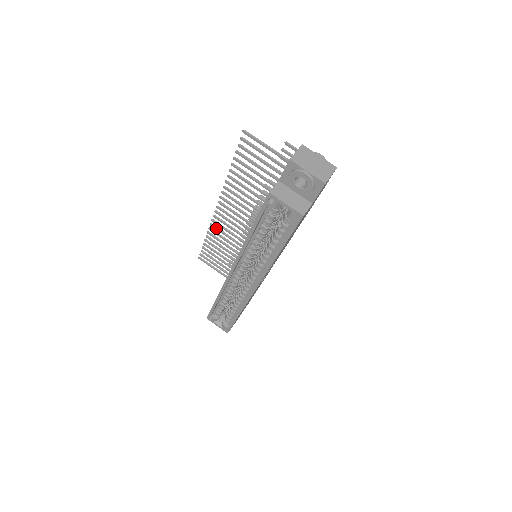
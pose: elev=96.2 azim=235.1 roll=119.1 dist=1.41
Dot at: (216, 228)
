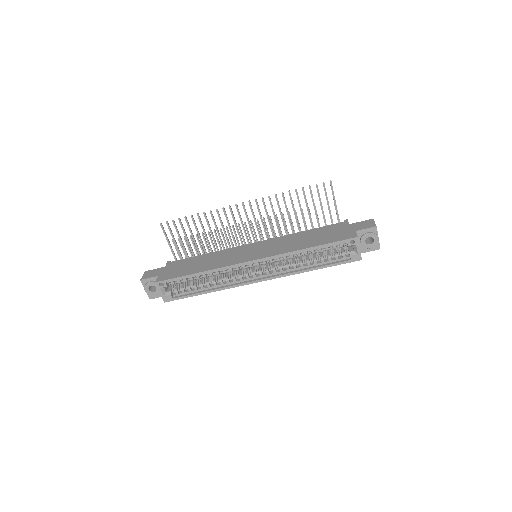
Dot at: (219, 215)
